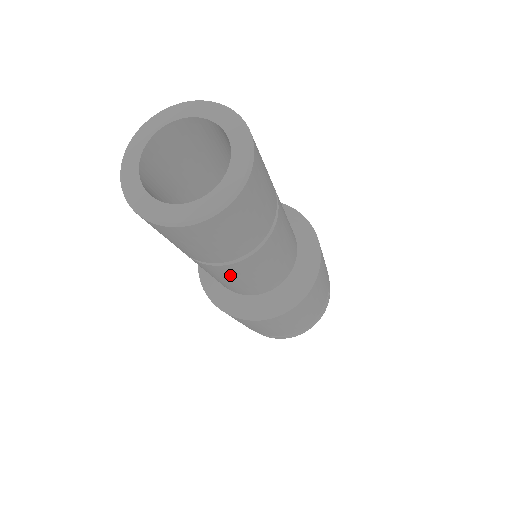
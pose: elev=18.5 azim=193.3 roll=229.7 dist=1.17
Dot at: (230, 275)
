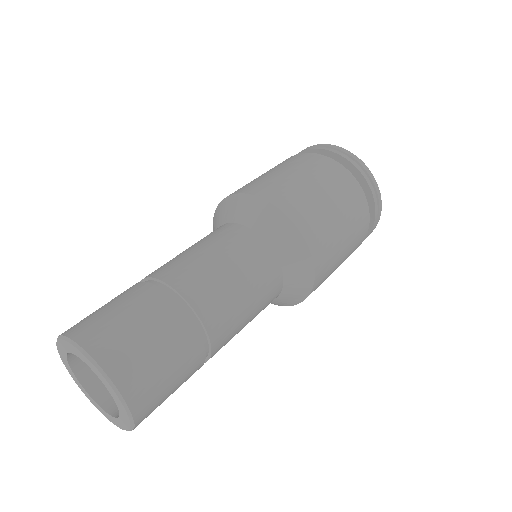
Dot at: occluded
